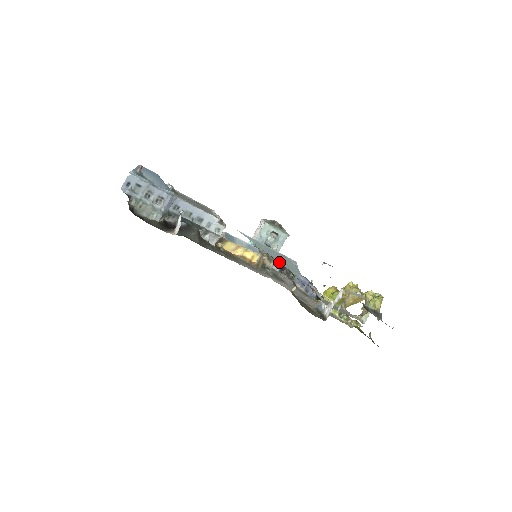
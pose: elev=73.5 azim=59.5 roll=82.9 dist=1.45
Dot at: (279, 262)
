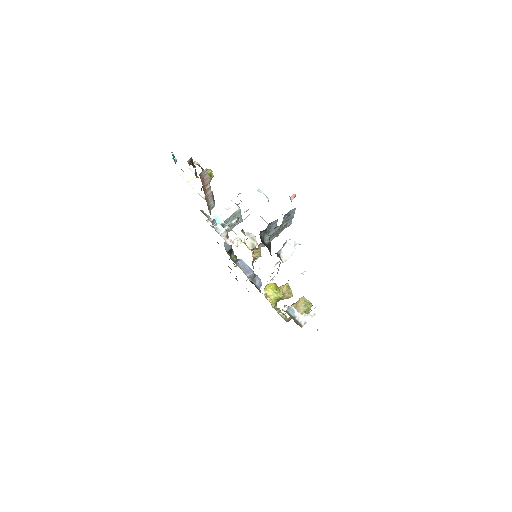
Dot at: occluded
